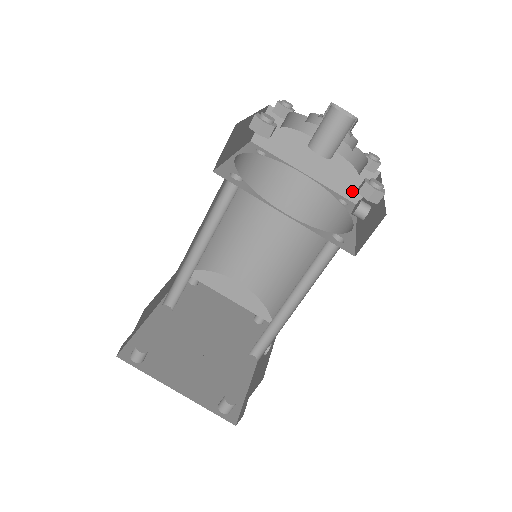
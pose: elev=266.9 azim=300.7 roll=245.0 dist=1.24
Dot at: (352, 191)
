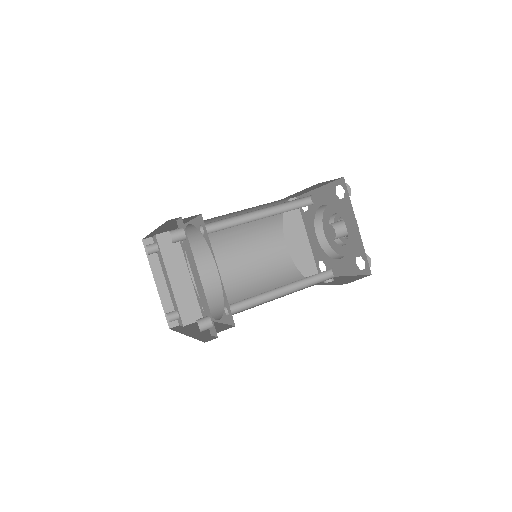
Dot at: occluded
